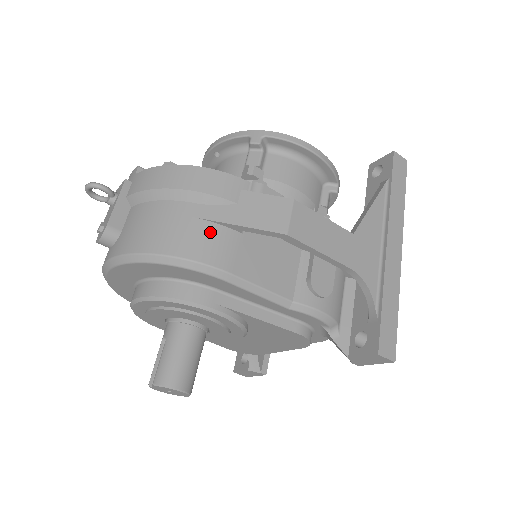
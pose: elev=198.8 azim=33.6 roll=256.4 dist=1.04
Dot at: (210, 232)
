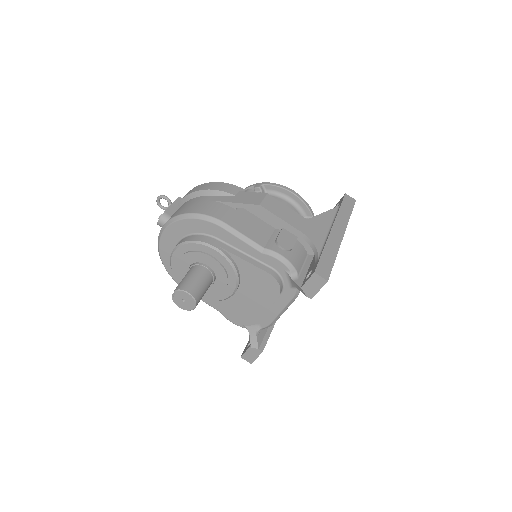
Dot at: (217, 206)
